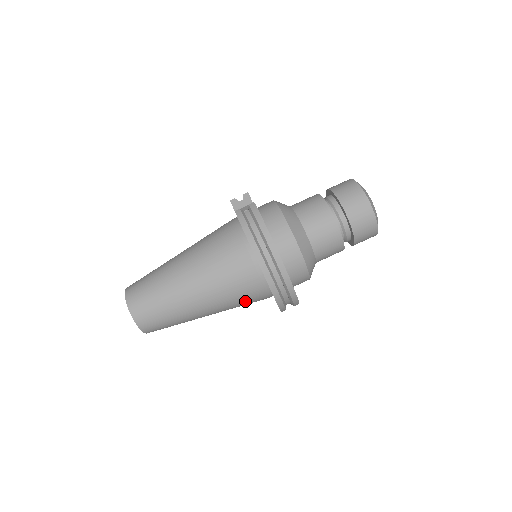
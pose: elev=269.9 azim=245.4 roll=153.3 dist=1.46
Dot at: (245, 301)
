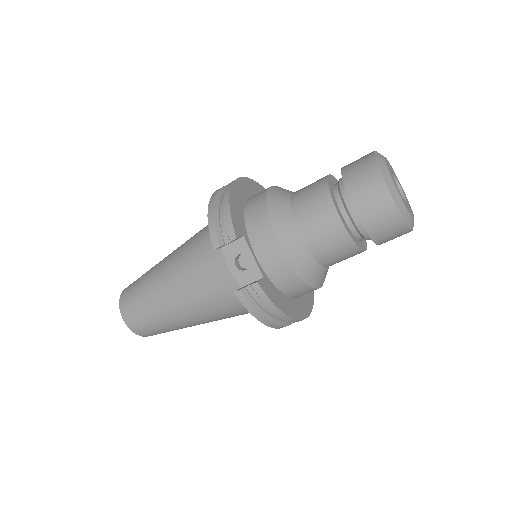
Dot at: occluded
